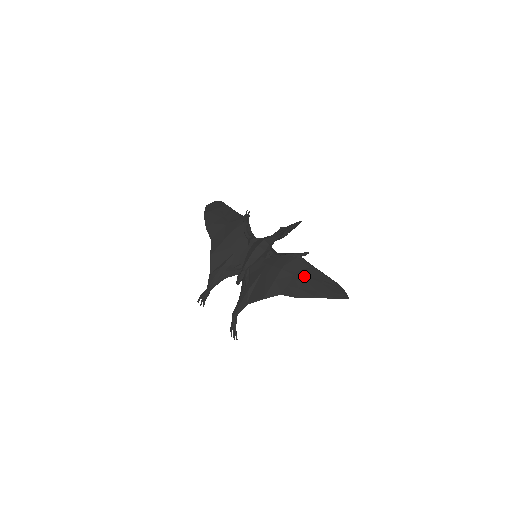
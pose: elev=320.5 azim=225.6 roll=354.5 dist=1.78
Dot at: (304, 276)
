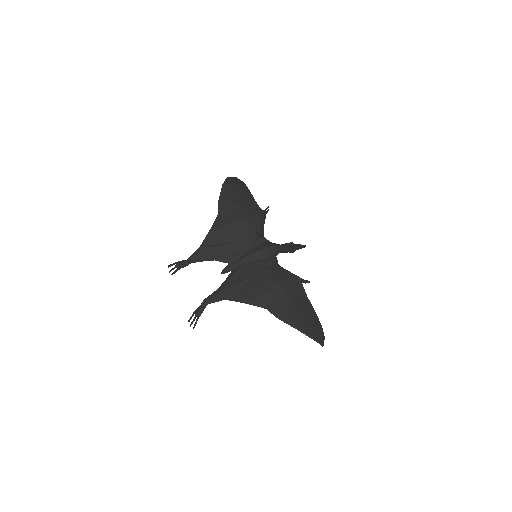
Dot at: (297, 303)
